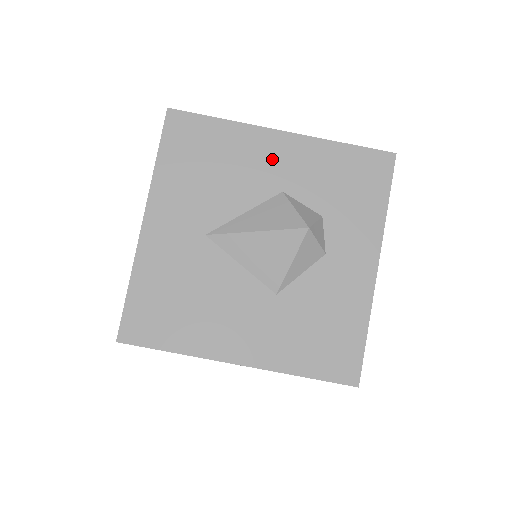
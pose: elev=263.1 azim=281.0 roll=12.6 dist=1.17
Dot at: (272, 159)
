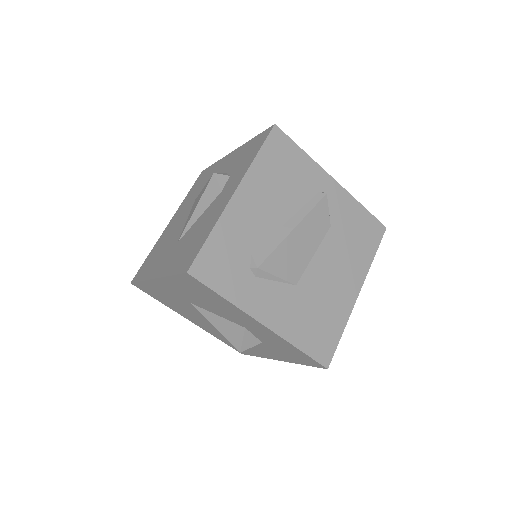
Dot at: (247, 322)
